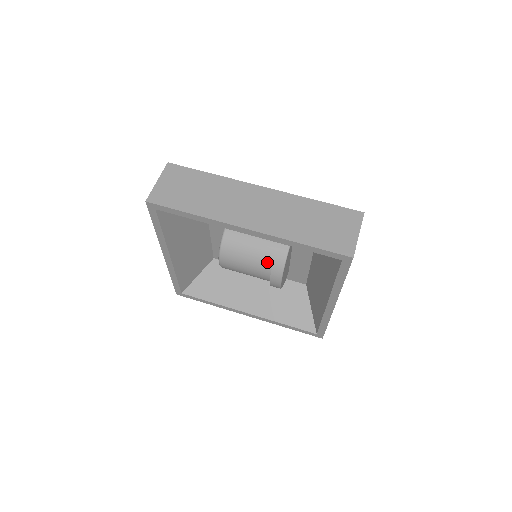
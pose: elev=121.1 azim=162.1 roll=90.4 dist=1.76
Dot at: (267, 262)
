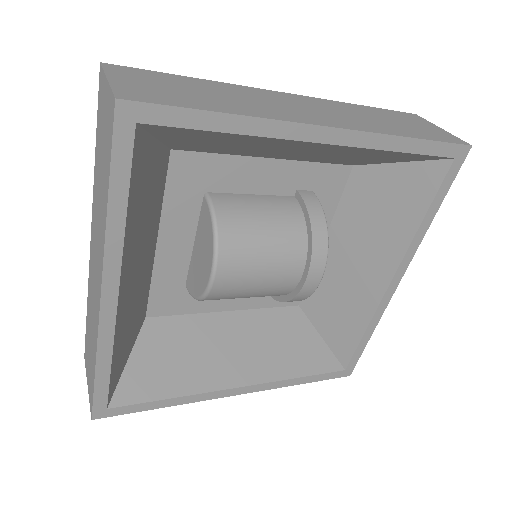
Dot at: (298, 243)
